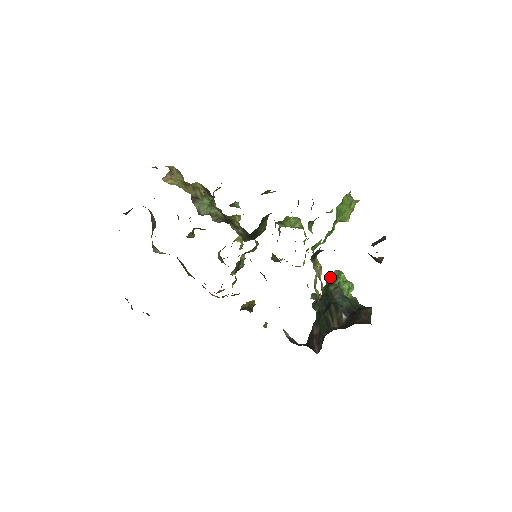
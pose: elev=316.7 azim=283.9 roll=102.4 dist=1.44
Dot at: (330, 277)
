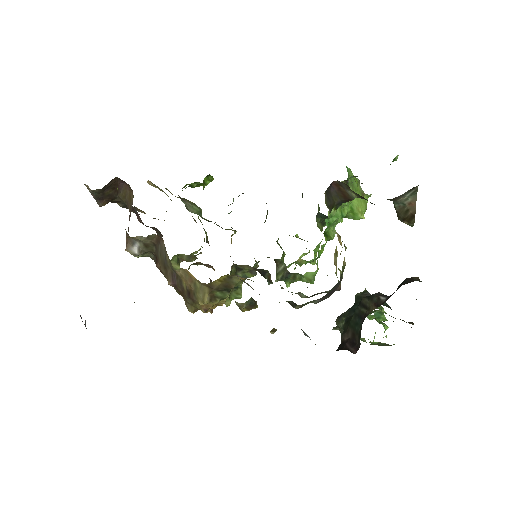
Dot at: occluded
